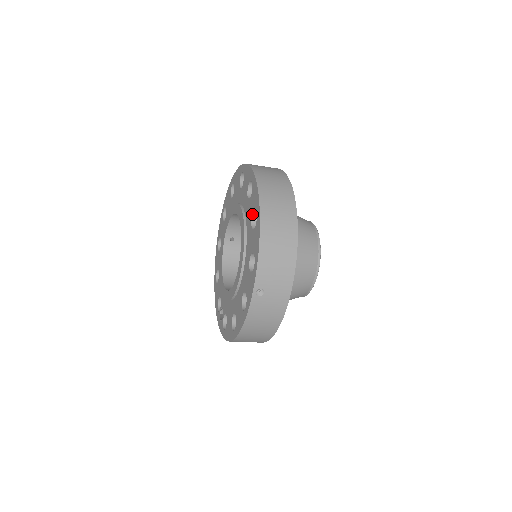
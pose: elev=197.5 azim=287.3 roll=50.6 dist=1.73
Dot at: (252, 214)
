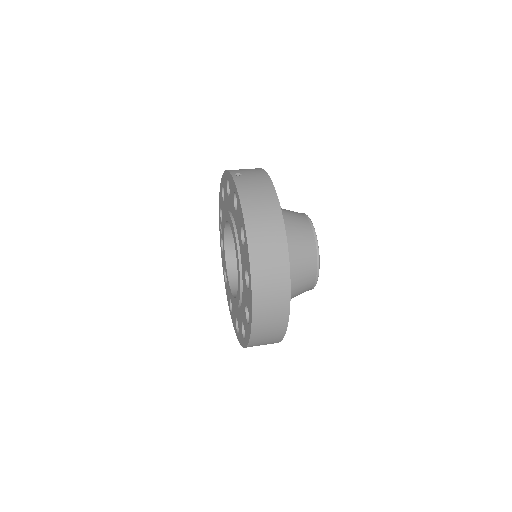
Dot at: occluded
